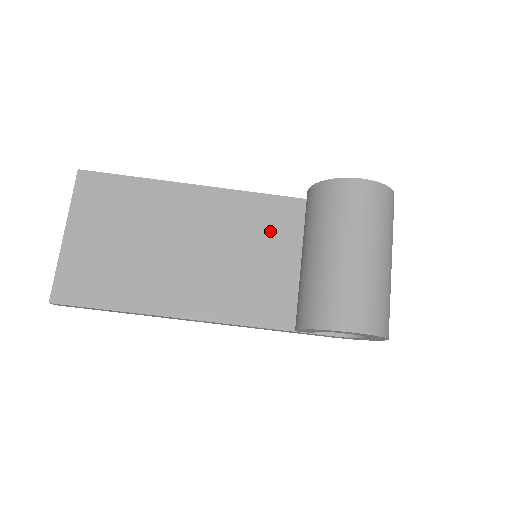
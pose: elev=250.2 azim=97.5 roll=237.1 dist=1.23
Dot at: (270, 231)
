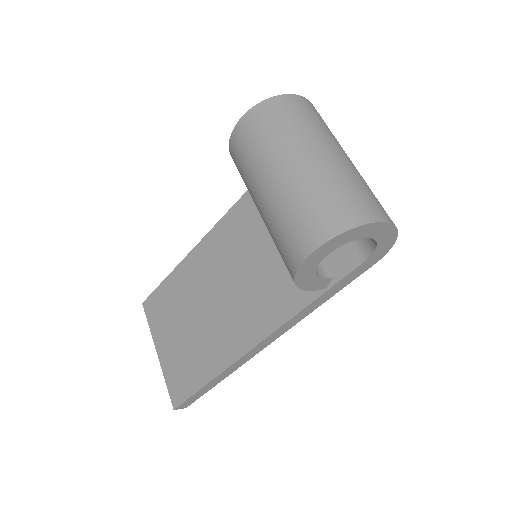
Dot at: (257, 226)
